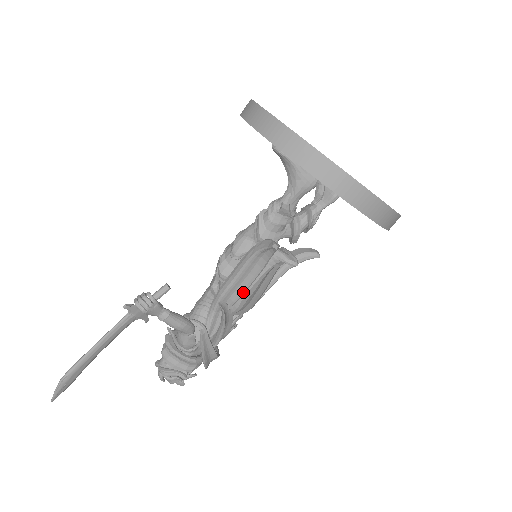
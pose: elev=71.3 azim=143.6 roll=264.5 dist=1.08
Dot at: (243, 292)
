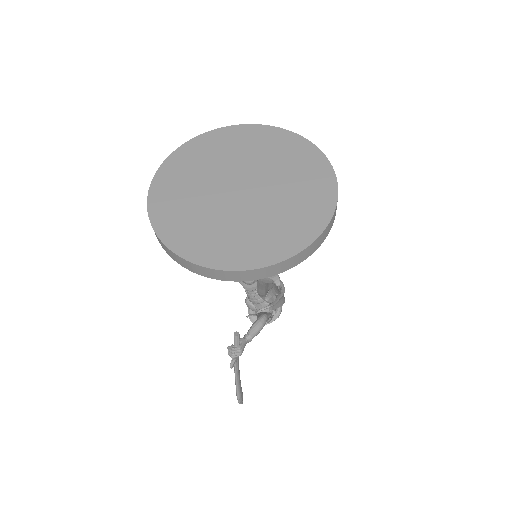
Dot at: occluded
